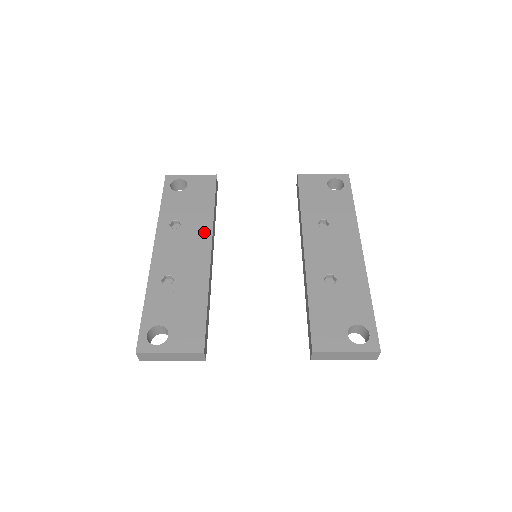
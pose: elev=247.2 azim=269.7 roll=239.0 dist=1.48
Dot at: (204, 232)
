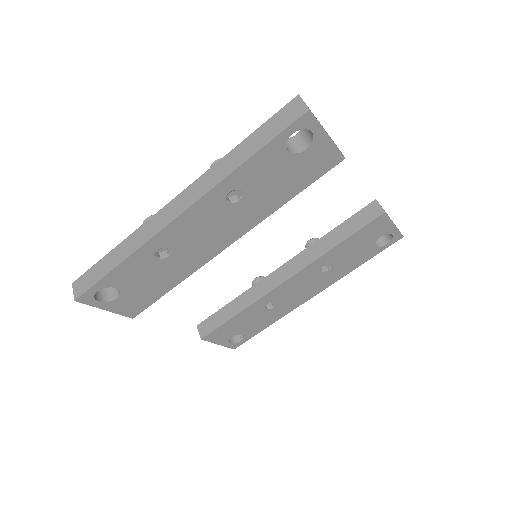
Dot at: (247, 224)
